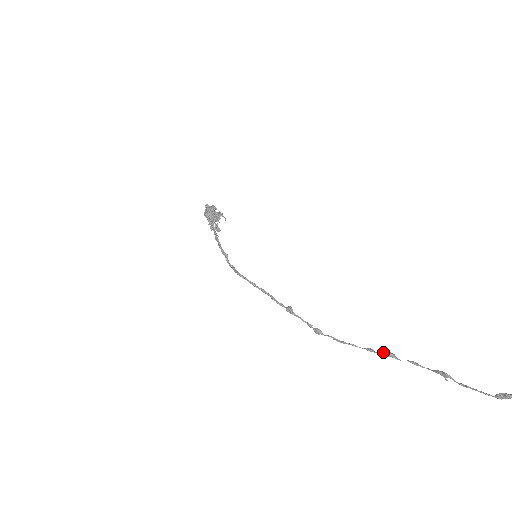
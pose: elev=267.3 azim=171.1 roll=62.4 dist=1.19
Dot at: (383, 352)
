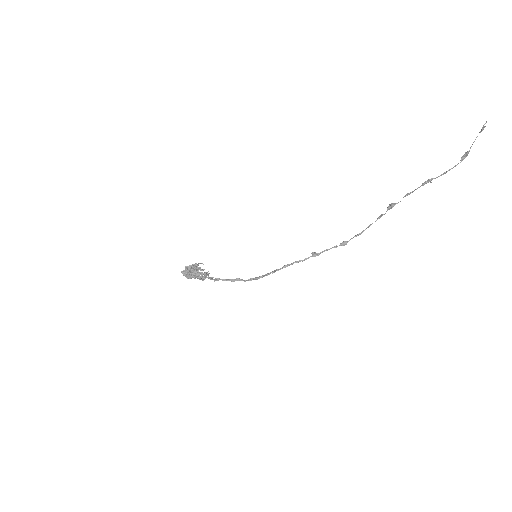
Dot at: (387, 209)
